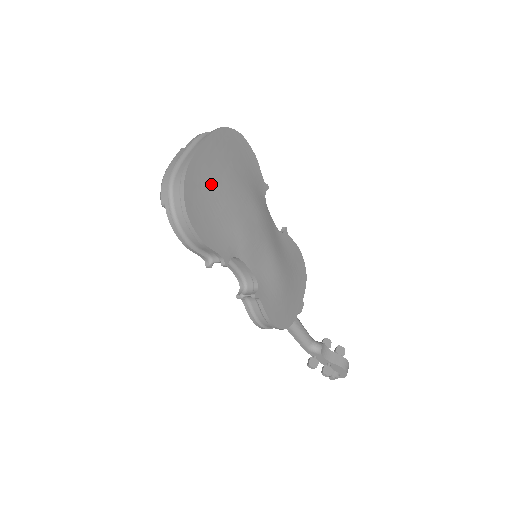
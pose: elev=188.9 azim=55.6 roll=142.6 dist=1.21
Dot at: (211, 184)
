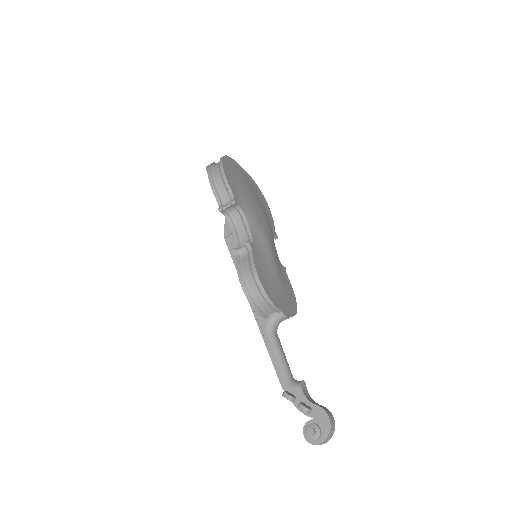
Dot at: (241, 178)
